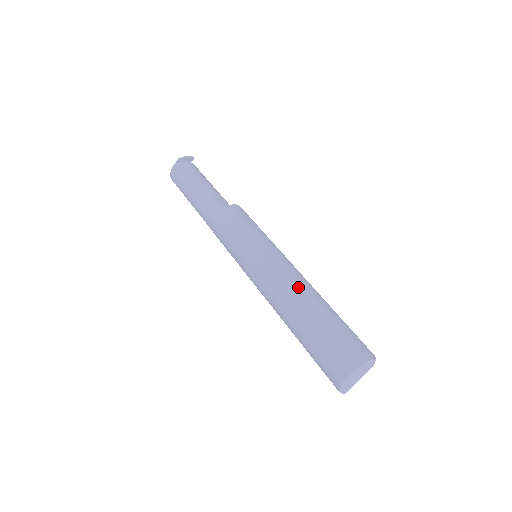
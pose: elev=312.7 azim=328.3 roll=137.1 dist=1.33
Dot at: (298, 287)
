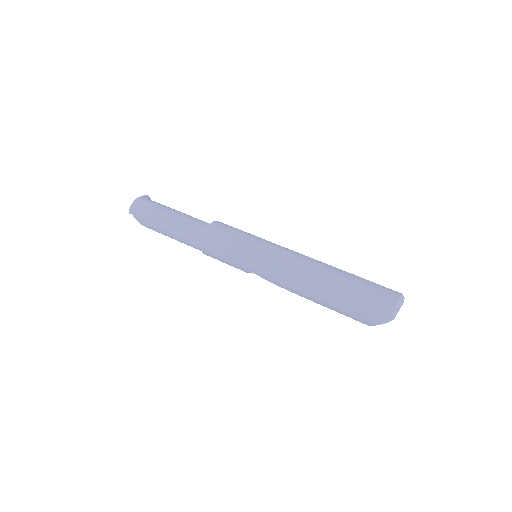
Dot at: occluded
